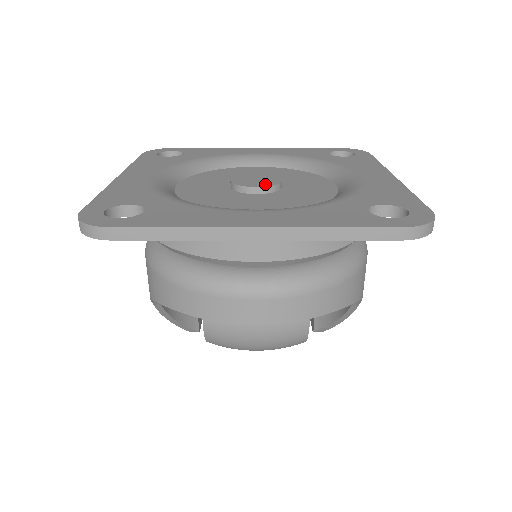
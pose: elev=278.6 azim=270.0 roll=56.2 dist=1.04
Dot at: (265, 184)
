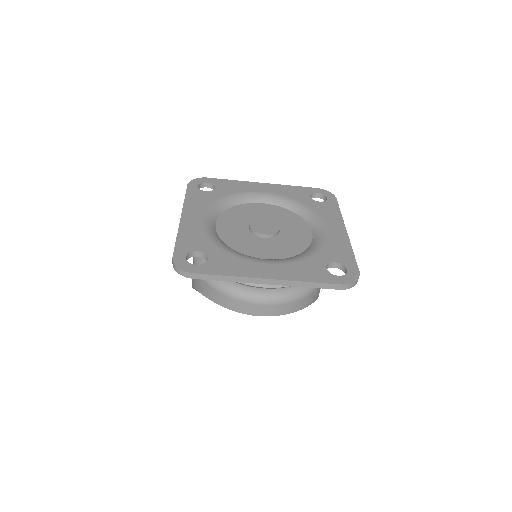
Dot at: (270, 232)
